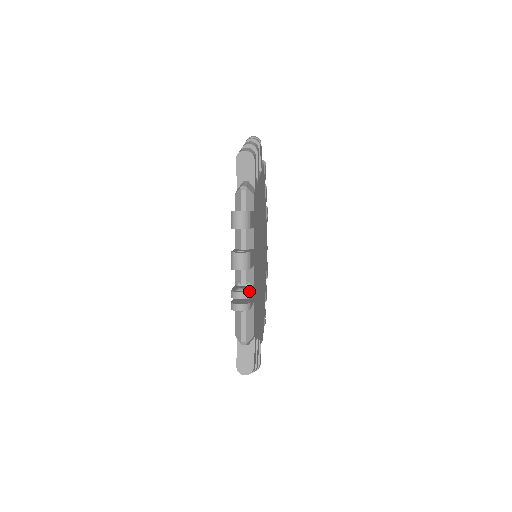
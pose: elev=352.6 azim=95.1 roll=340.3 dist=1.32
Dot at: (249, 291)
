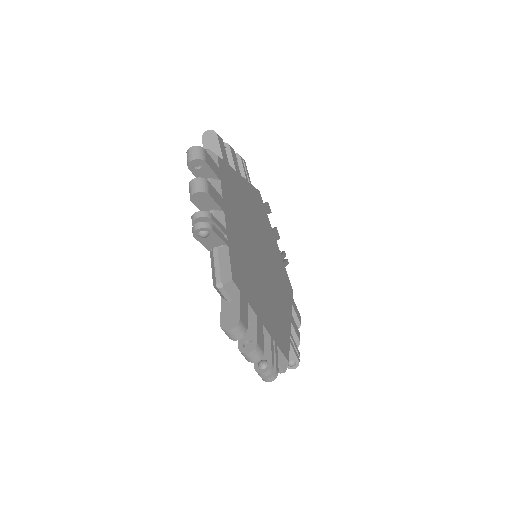
Dot at: (209, 212)
